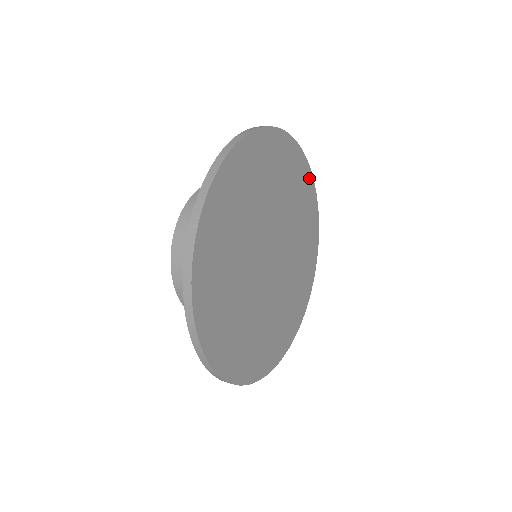
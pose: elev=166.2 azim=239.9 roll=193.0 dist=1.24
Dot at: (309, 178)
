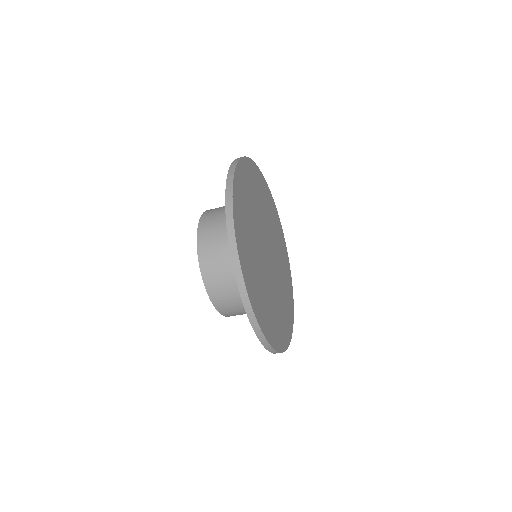
Dot at: (292, 296)
